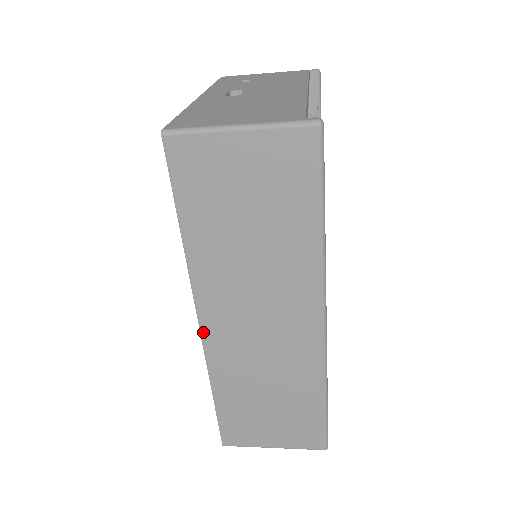
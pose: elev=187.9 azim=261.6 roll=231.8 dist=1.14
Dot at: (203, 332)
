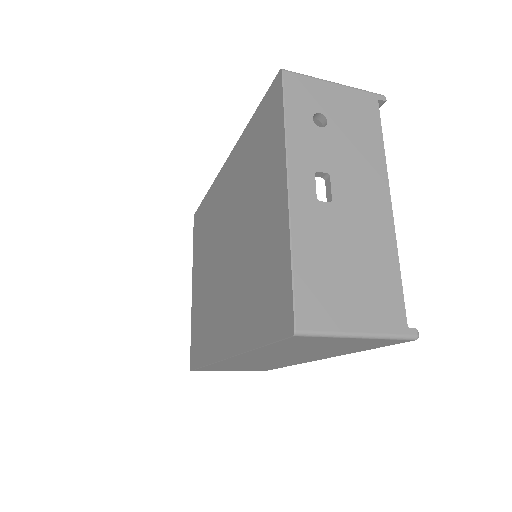
Dot at: (225, 360)
